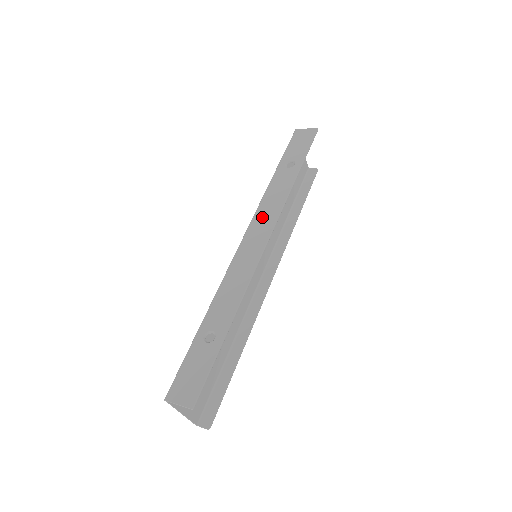
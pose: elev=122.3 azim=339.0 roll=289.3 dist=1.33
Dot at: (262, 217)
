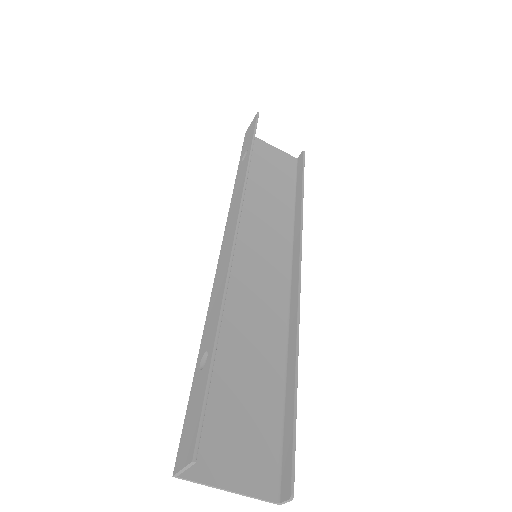
Dot at: (231, 213)
